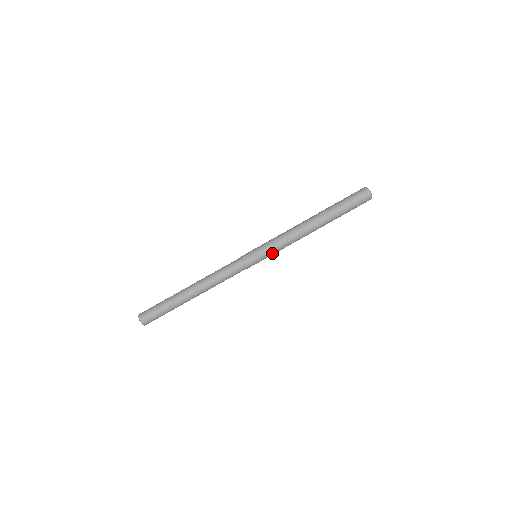
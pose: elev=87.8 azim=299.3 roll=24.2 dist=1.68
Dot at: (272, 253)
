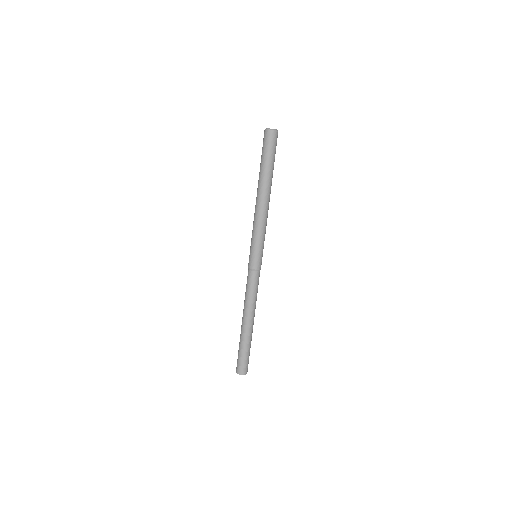
Dot at: occluded
